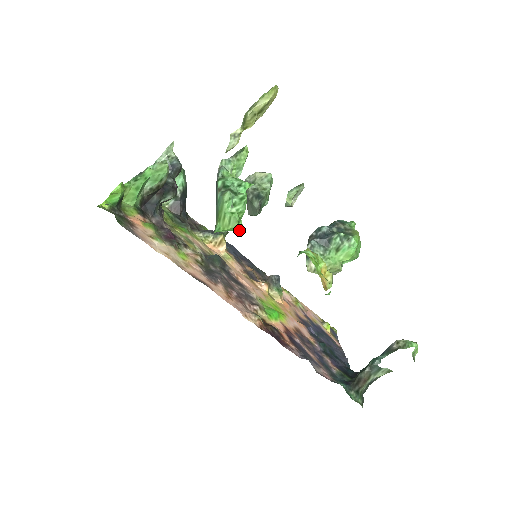
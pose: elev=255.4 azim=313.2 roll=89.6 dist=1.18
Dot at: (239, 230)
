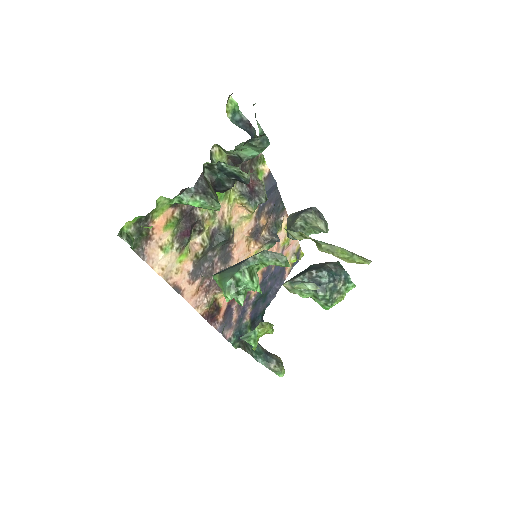
Dot at: occluded
